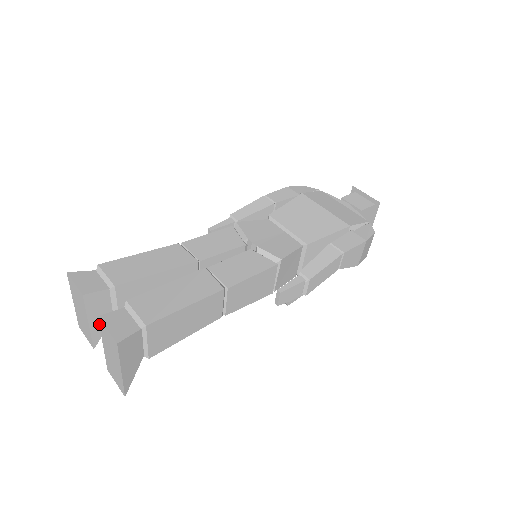
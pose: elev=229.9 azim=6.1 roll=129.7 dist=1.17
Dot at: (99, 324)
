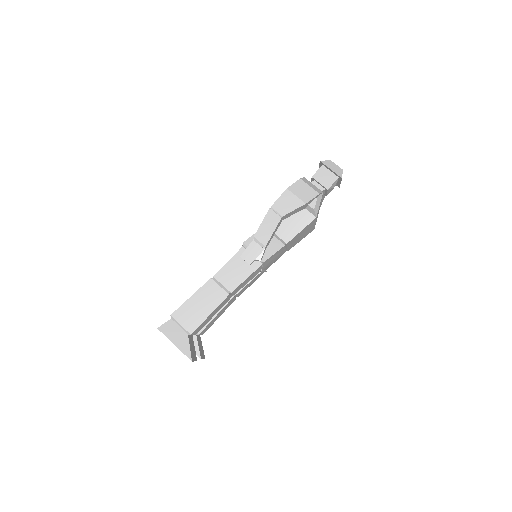
Dot at: occluded
